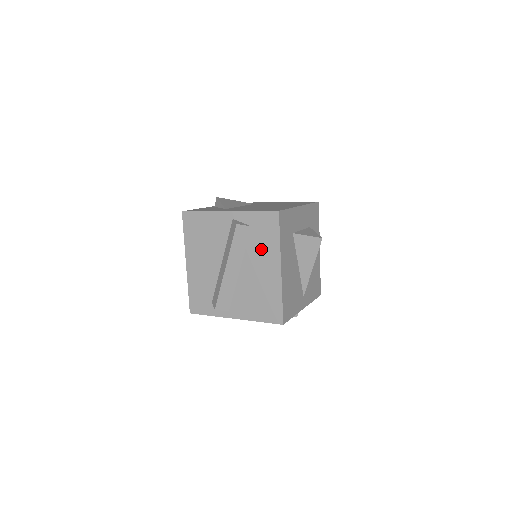
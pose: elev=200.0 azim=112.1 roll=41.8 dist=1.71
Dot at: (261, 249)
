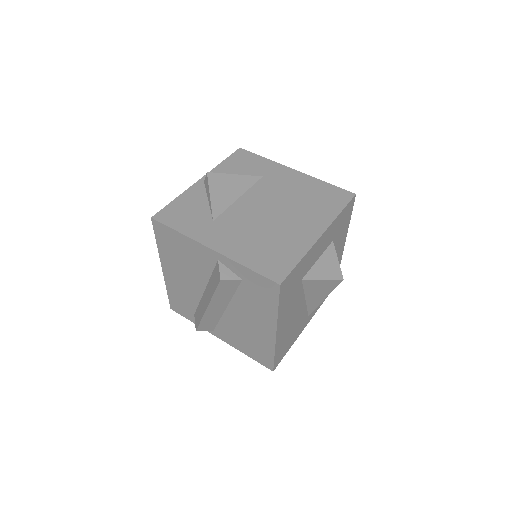
Dot at: (253, 305)
